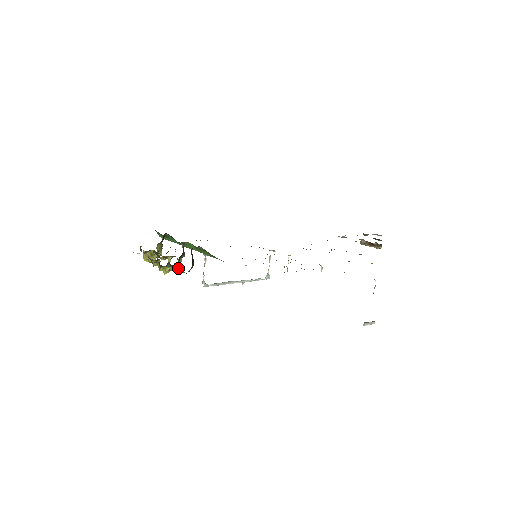
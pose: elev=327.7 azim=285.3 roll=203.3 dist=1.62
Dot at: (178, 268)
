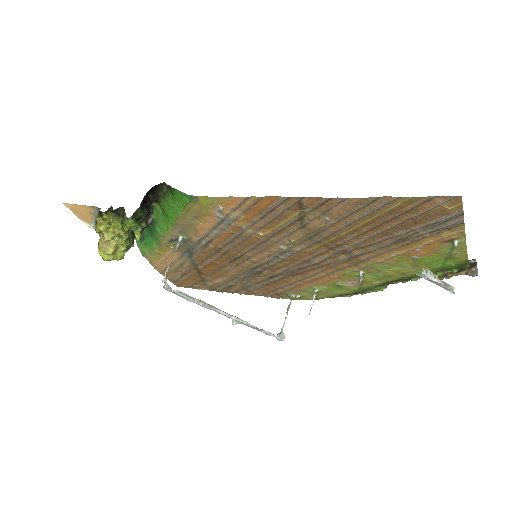
Dot at: (122, 218)
